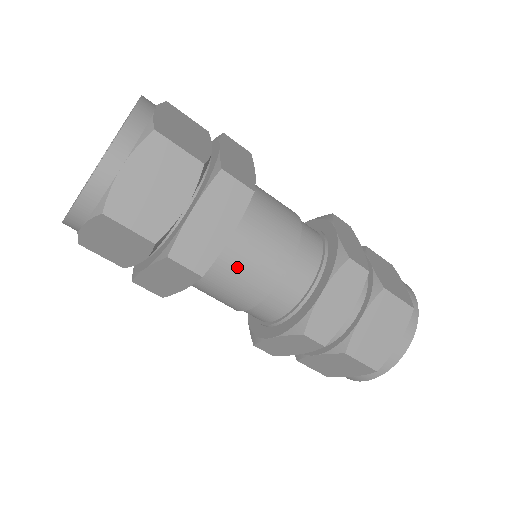
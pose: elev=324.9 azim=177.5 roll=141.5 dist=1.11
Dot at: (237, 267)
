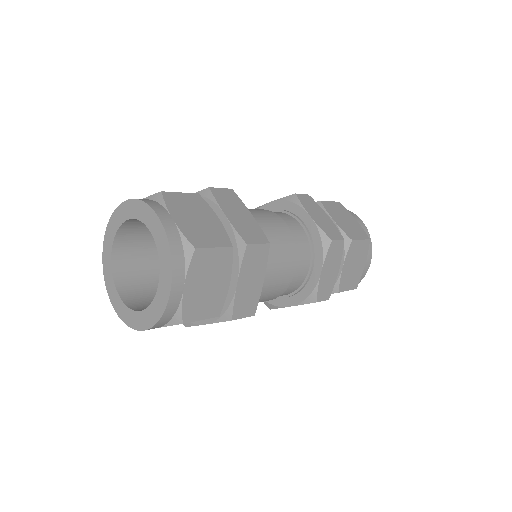
Dot at: (269, 238)
